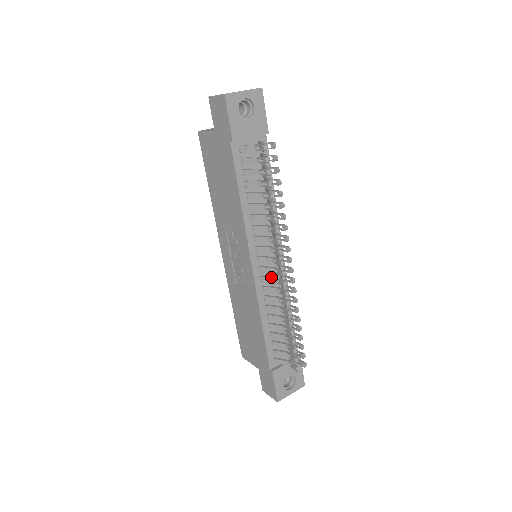
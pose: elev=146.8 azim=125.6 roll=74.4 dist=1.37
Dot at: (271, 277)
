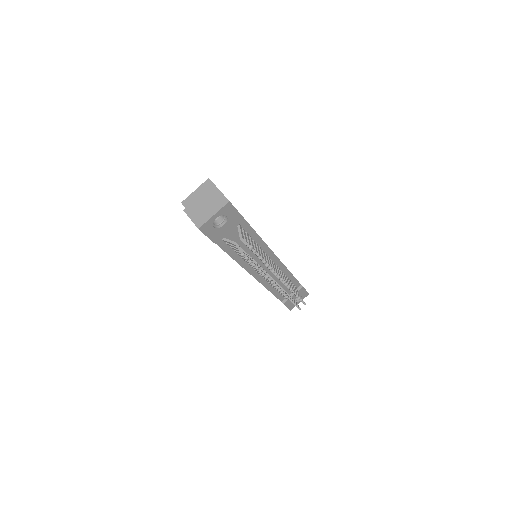
Dot at: occluded
